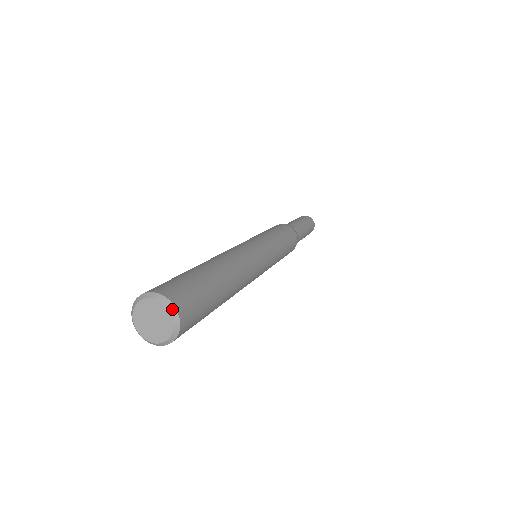
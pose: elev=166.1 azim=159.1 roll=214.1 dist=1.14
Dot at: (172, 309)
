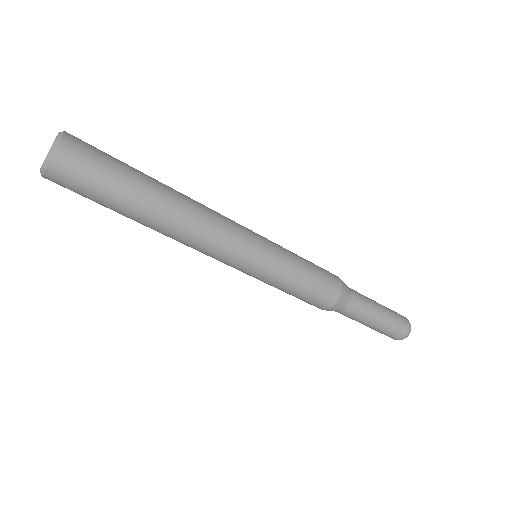
Dot at: (56, 143)
